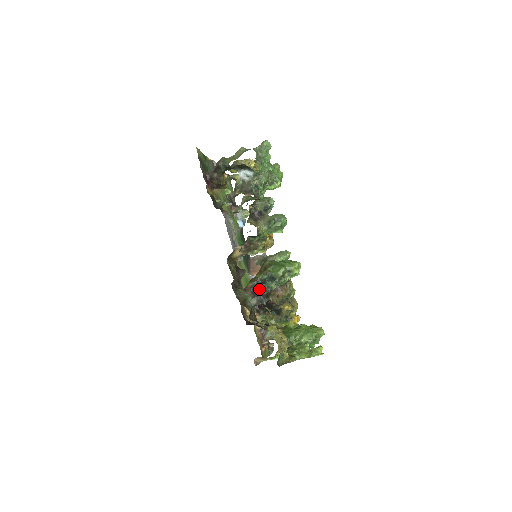
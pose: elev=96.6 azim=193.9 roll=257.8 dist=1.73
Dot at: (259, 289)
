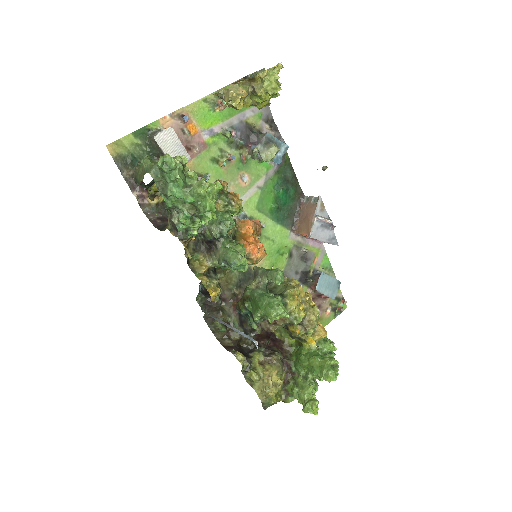
Dot at: (243, 319)
